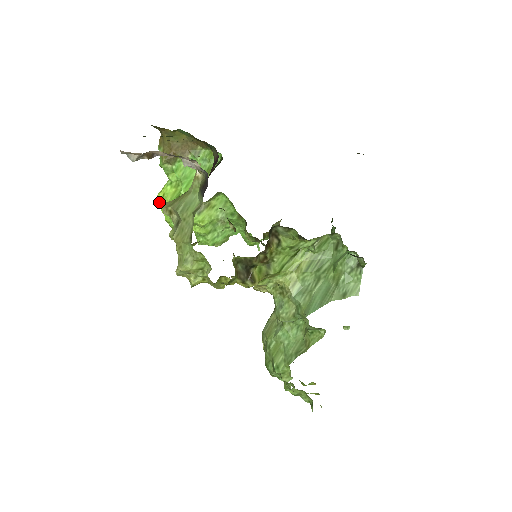
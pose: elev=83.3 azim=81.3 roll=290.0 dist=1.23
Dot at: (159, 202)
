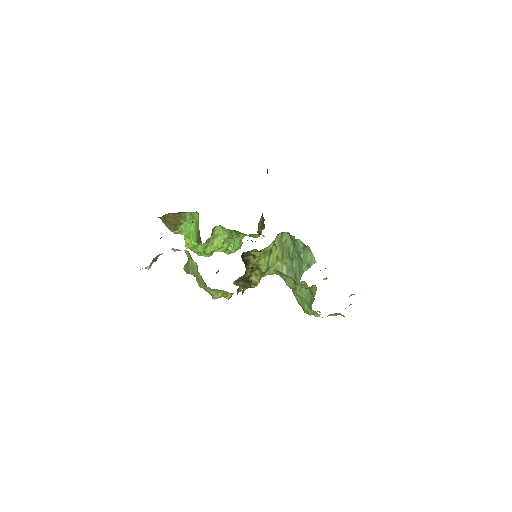
Dot at: occluded
